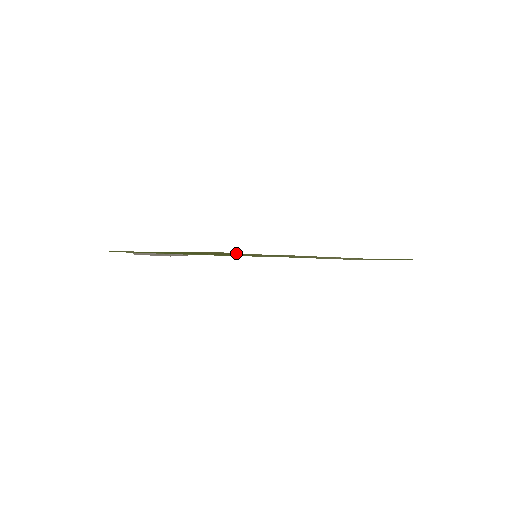
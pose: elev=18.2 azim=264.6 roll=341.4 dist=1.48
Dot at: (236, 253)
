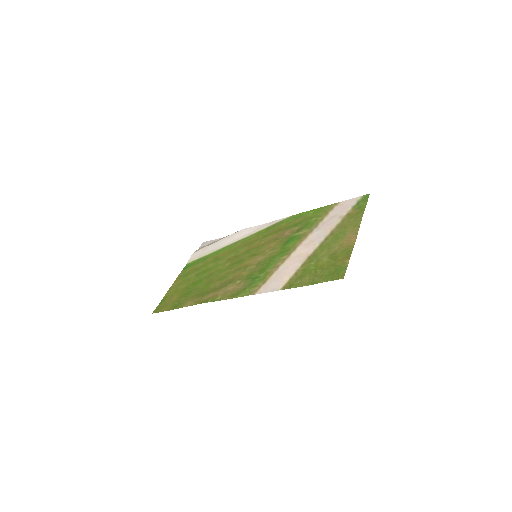
Dot at: (219, 295)
